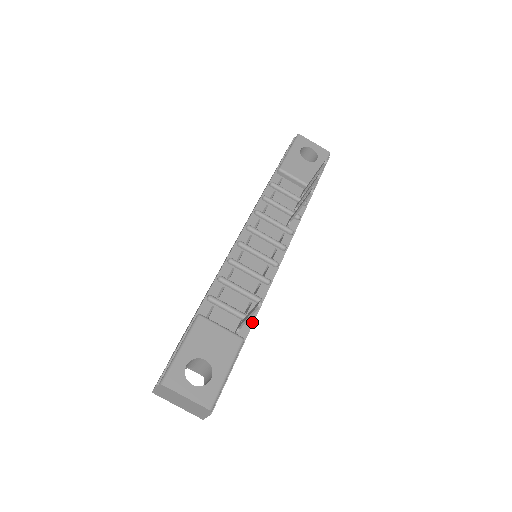
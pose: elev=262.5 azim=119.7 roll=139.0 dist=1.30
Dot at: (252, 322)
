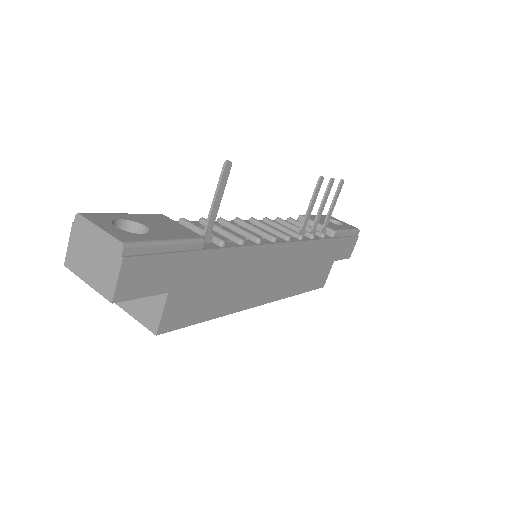
Dot at: (224, 247)
